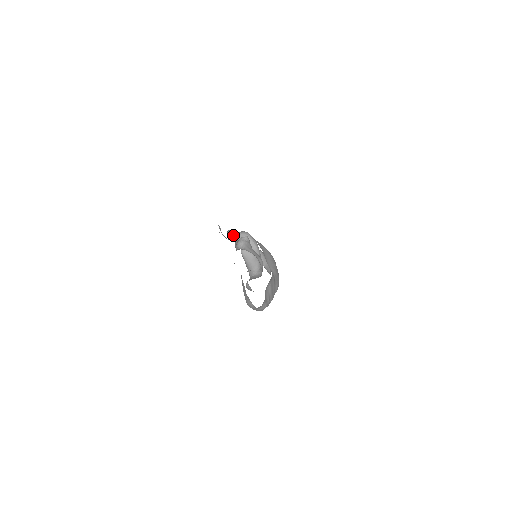
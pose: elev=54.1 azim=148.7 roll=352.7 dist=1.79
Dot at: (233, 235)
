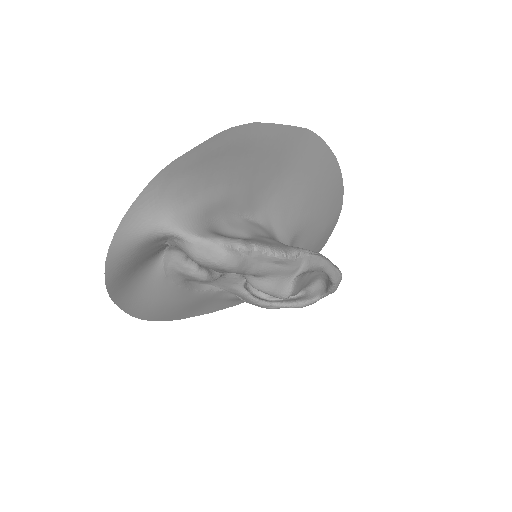
Dot at: (279, 301)
